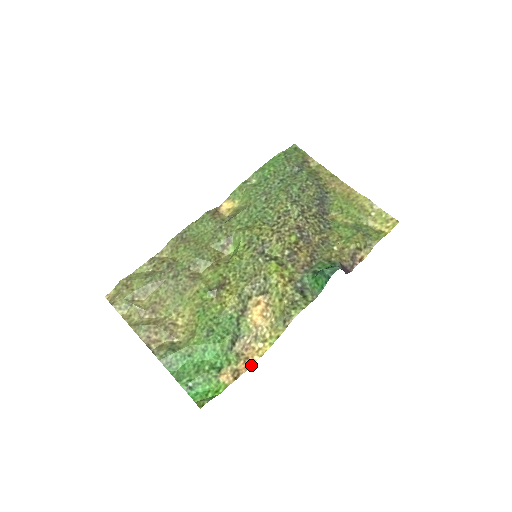
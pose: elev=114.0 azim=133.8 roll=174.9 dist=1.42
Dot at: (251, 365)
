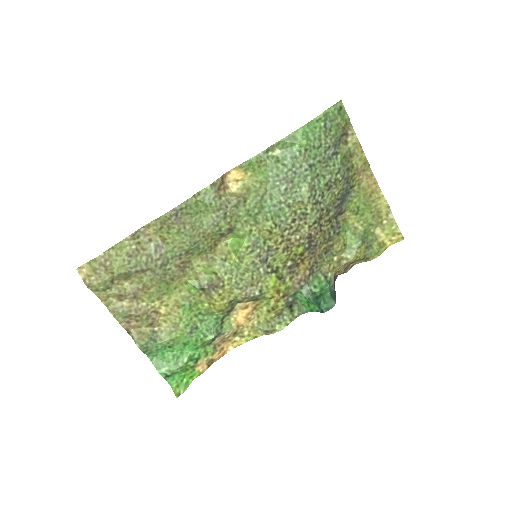
Dot at: occluded
